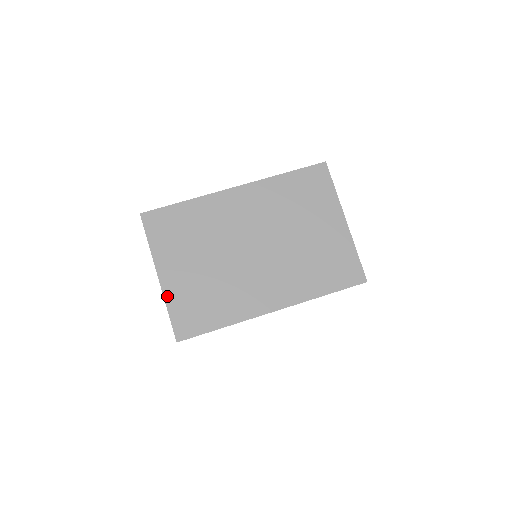
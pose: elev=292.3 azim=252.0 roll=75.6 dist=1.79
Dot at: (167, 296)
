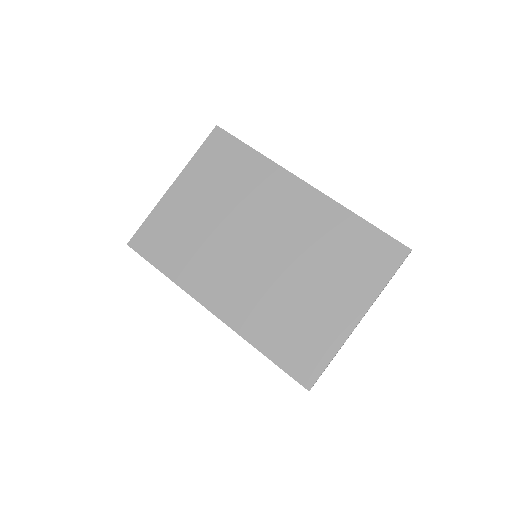
Dot at: (161, 205)
